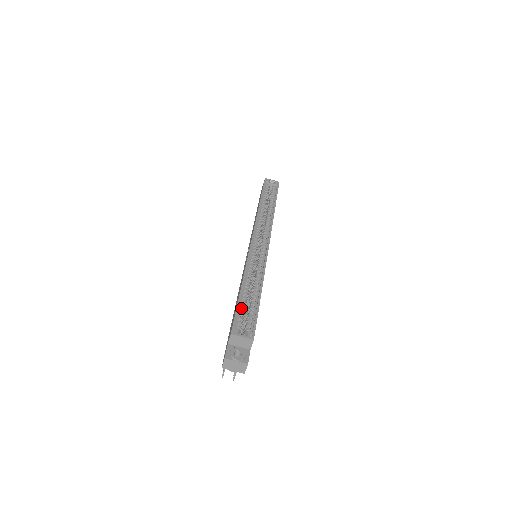
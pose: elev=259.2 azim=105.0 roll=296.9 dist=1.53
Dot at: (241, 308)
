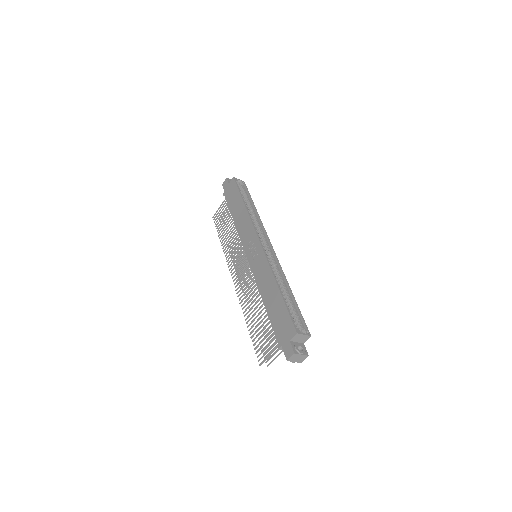
Dot at: (288, 309)
